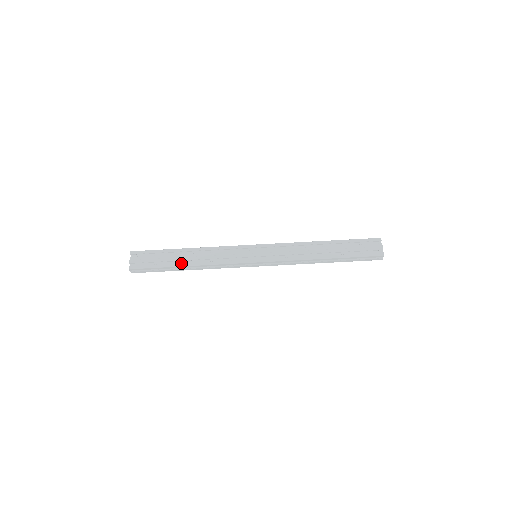
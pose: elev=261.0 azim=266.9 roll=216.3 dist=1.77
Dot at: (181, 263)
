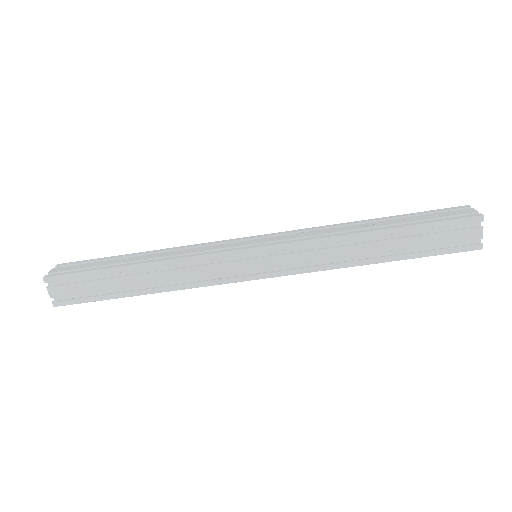
Dot at: (134, 291)
